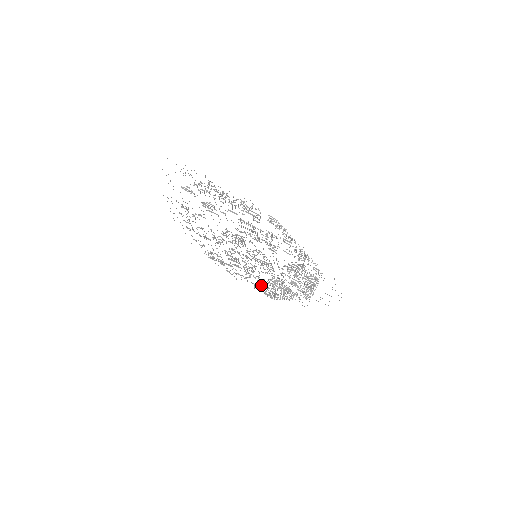
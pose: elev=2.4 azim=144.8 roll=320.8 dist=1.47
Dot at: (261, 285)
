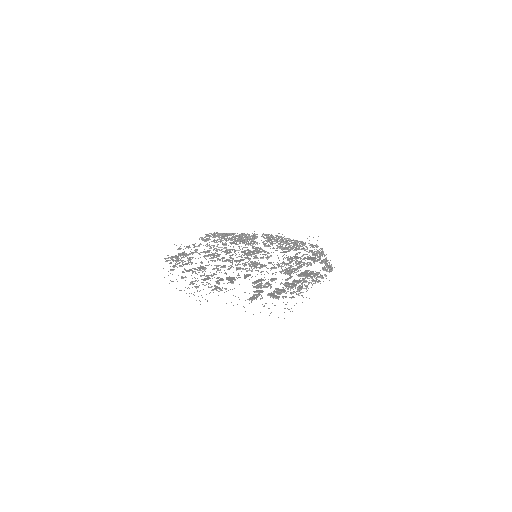
Dot at: (216, 241)
